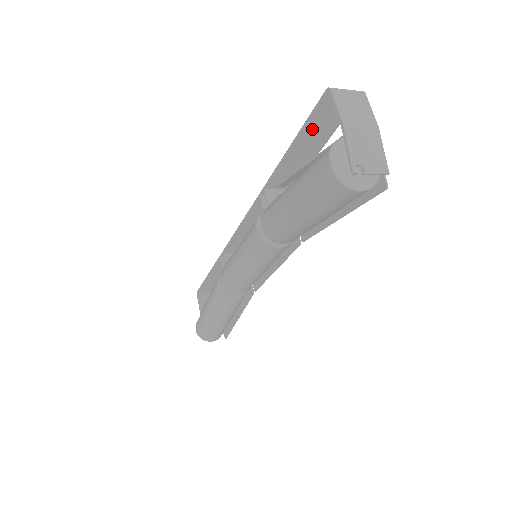
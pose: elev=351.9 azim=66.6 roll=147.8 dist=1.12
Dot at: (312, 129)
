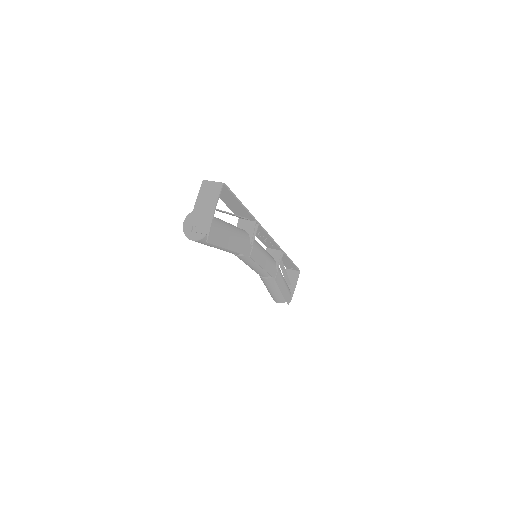
Dot at: (222, 195)
